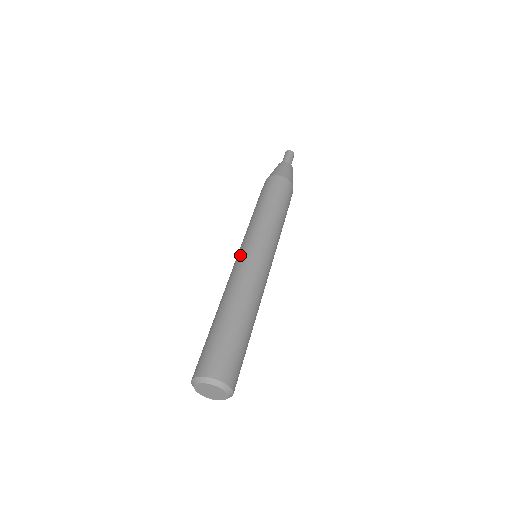
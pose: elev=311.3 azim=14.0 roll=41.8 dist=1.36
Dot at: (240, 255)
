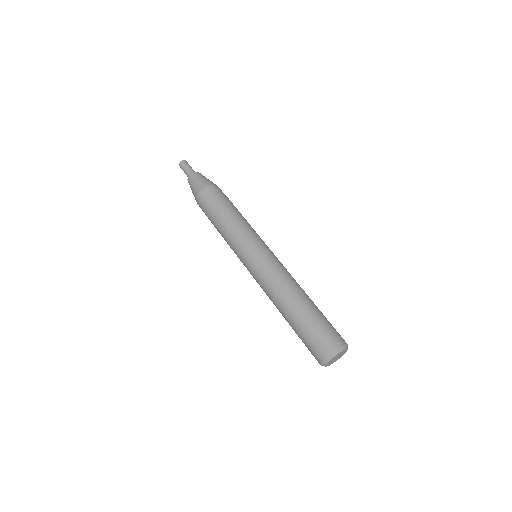
Dot at: (260, 258)
